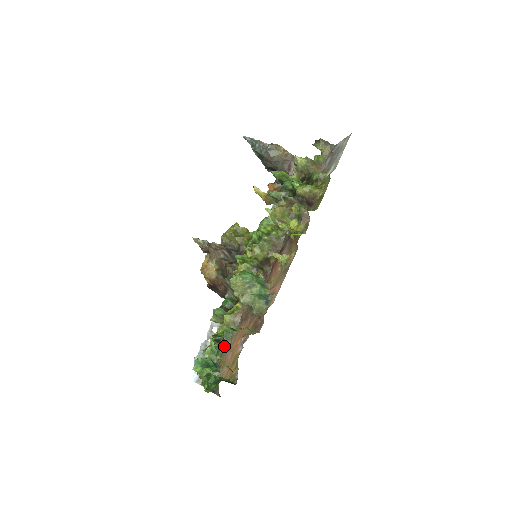
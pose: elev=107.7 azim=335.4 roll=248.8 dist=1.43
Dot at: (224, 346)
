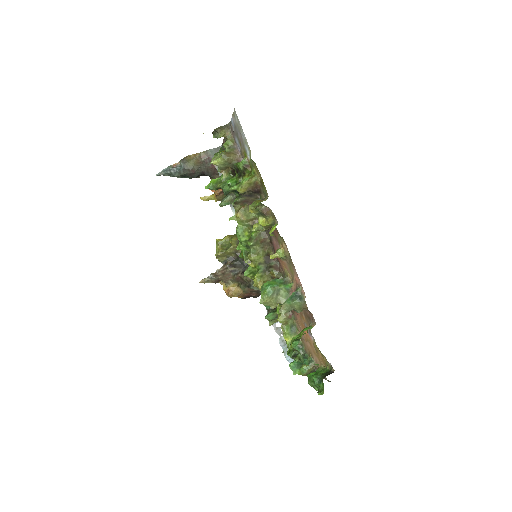
Dot at: occluded
